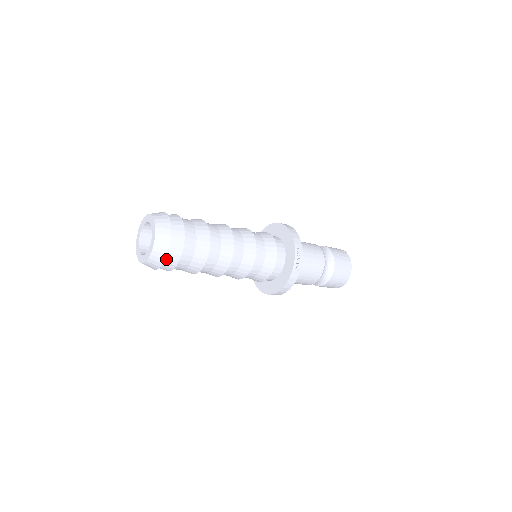
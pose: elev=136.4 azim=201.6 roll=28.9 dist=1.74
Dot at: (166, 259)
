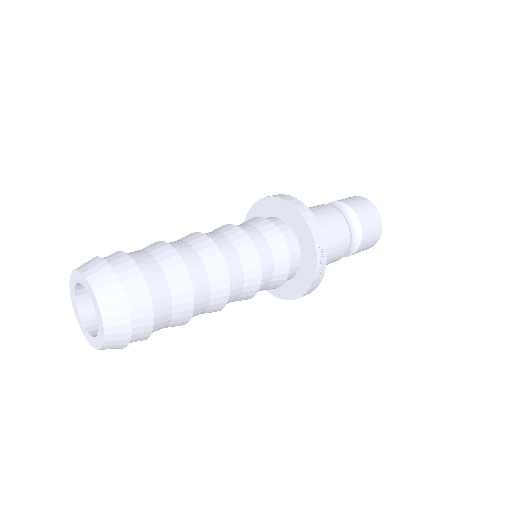
Dot at: occluded
